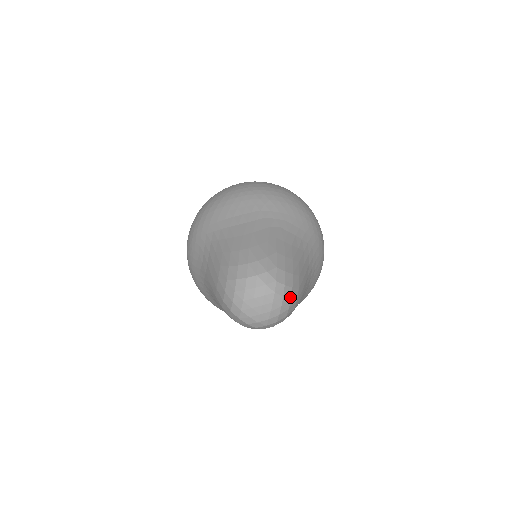
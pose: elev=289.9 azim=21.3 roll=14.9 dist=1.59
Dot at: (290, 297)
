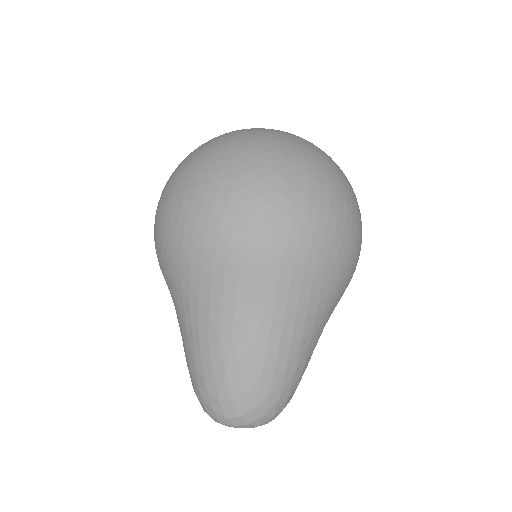
Dot at: (260, 416)
